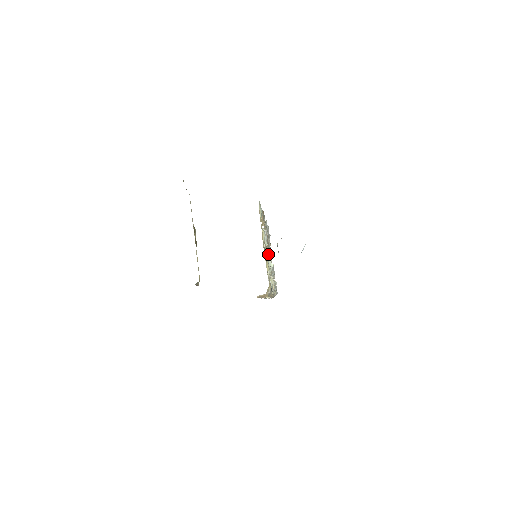
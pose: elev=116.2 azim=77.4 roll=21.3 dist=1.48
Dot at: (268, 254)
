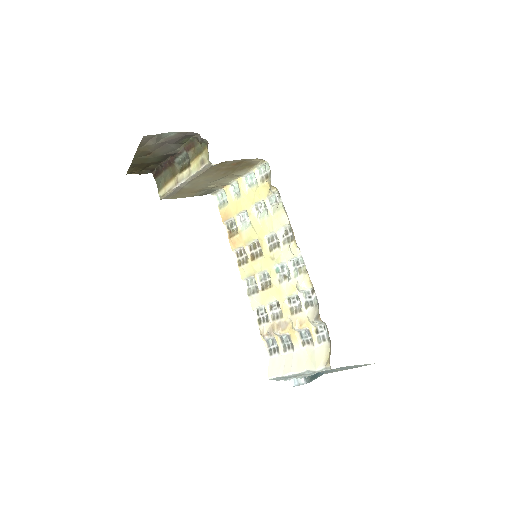
Dot at: (271, 282)
